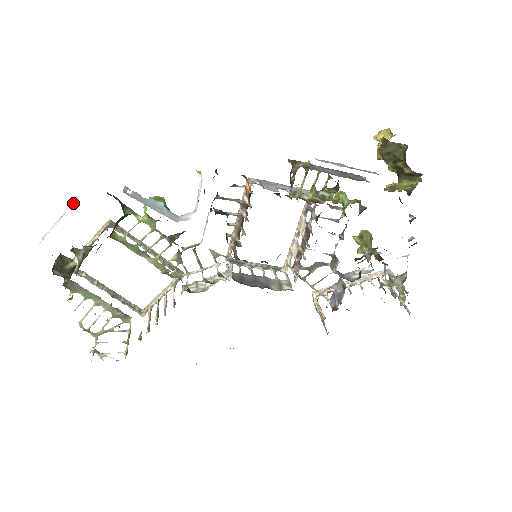
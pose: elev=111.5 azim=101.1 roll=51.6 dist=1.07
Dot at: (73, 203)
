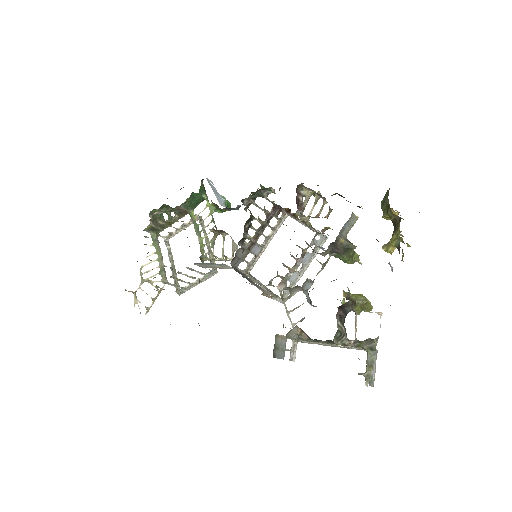
Dot at: occluded
